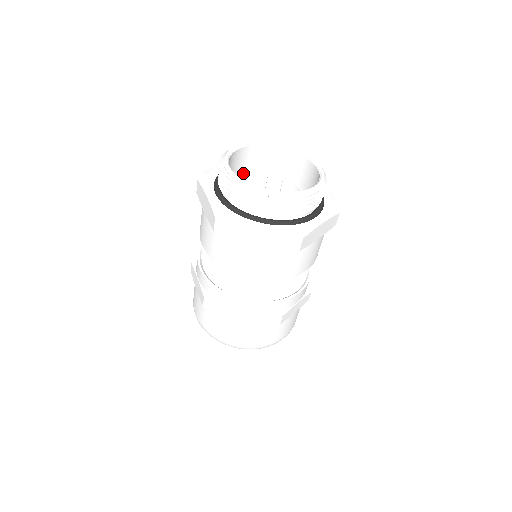
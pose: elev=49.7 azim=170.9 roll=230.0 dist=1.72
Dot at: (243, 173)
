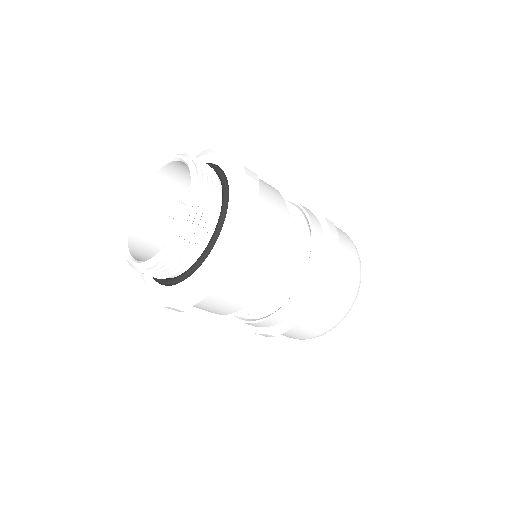
Dot at: occluded
